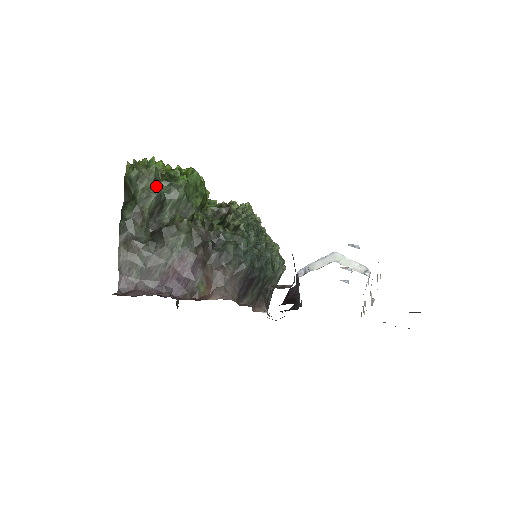
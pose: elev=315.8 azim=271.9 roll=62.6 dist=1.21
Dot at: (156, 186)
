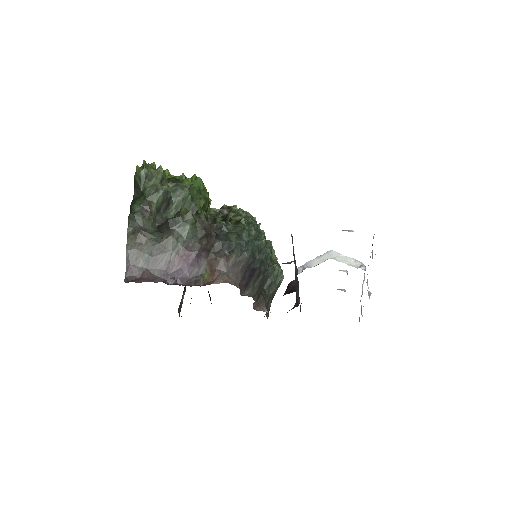
Dot at: occluded
